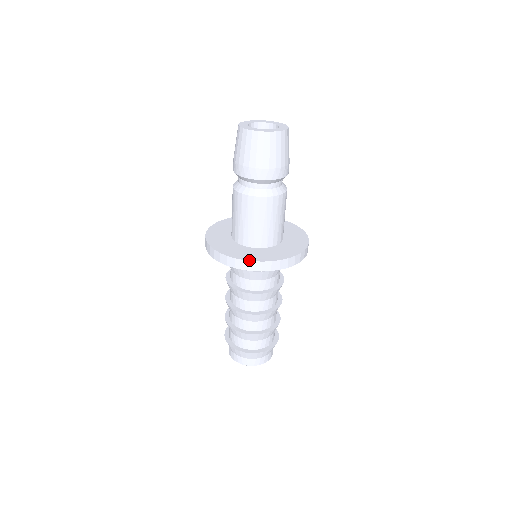
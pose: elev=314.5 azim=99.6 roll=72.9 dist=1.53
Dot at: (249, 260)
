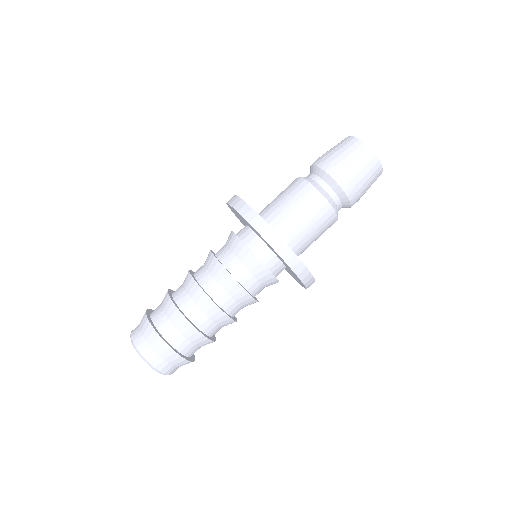
Dot at: occluded
